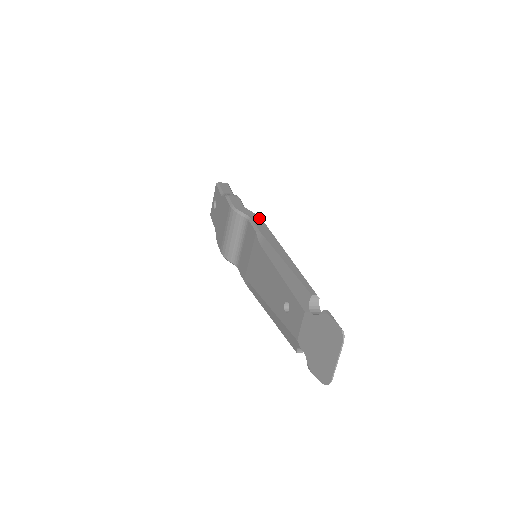
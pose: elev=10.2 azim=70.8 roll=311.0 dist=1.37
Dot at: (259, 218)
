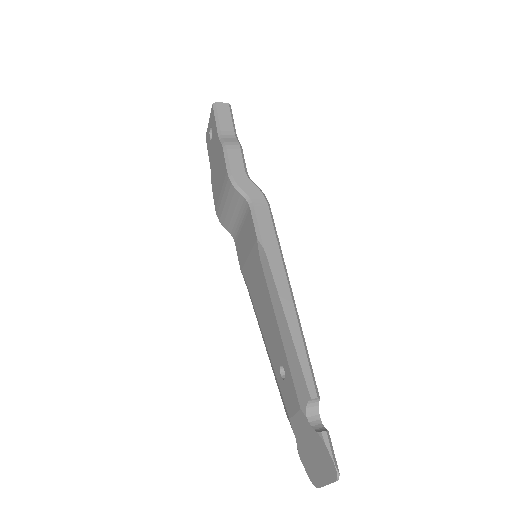
Dot at: (264, 202)
